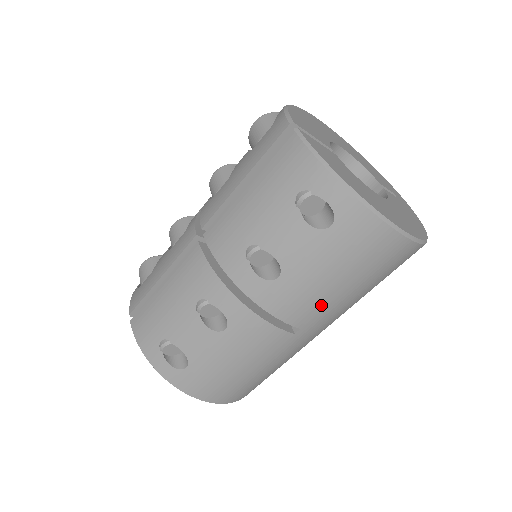
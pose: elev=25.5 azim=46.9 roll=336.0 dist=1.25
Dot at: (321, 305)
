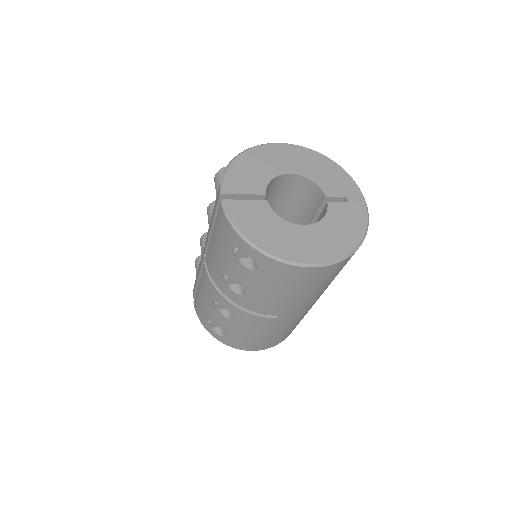
Dot at: (283, 304)
